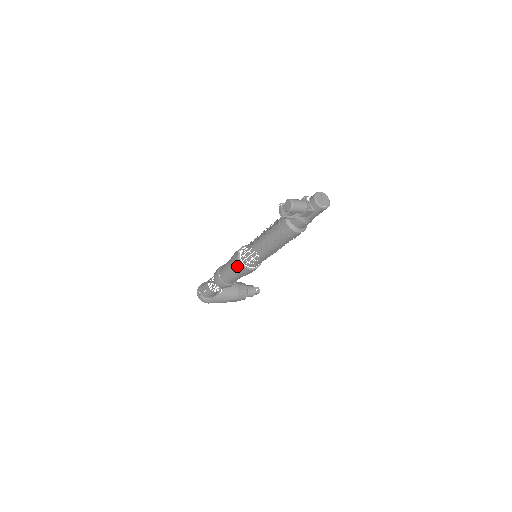
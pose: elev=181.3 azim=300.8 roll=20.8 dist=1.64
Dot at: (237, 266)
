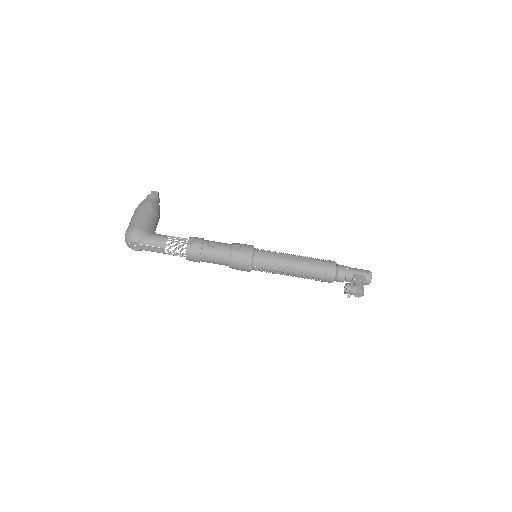
Dot at: (242, 270)
